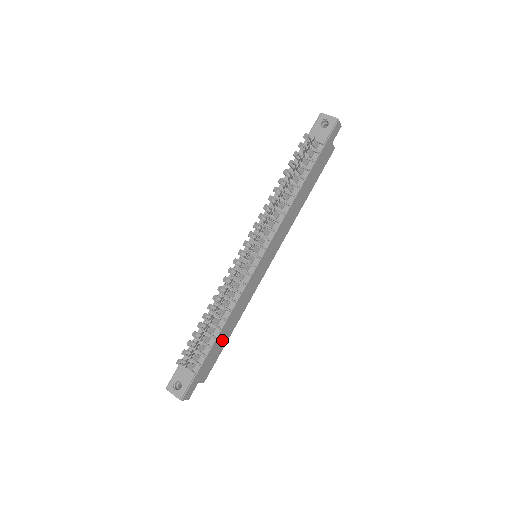
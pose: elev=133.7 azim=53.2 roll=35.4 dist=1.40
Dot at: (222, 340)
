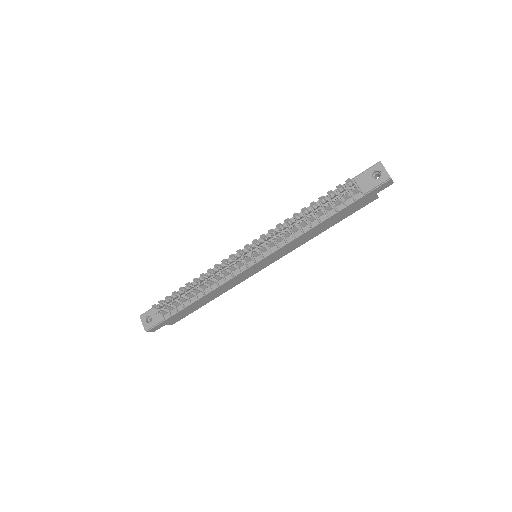
Dot at: (198, 305)
